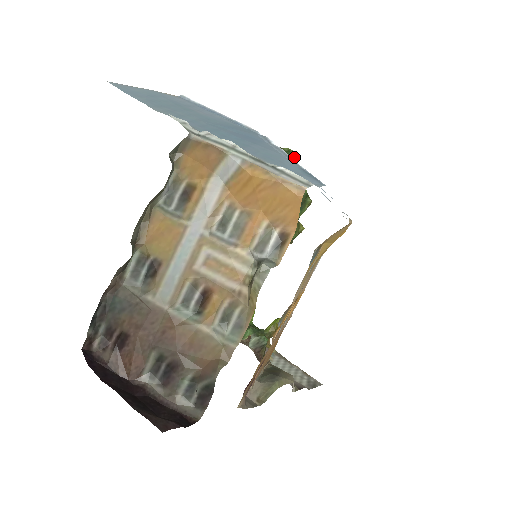
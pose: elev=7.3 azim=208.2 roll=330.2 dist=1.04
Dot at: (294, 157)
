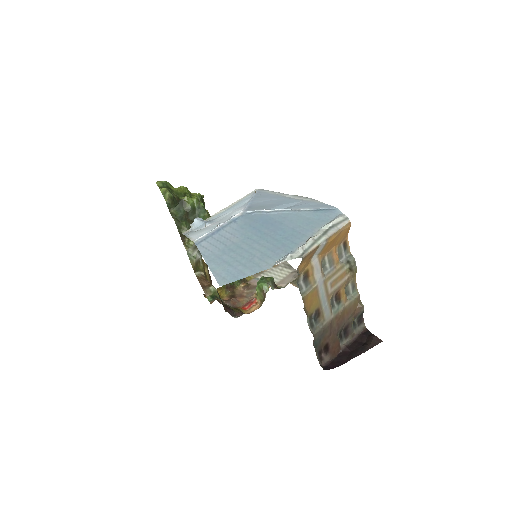
Dot at: (169, 184)
